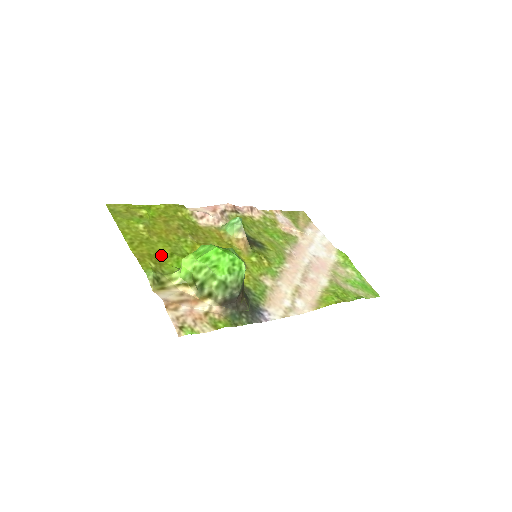
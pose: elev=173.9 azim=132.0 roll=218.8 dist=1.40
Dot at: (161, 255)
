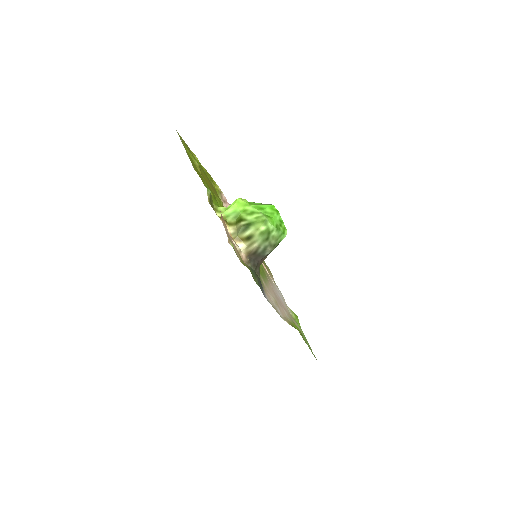
Dot at: occluded
